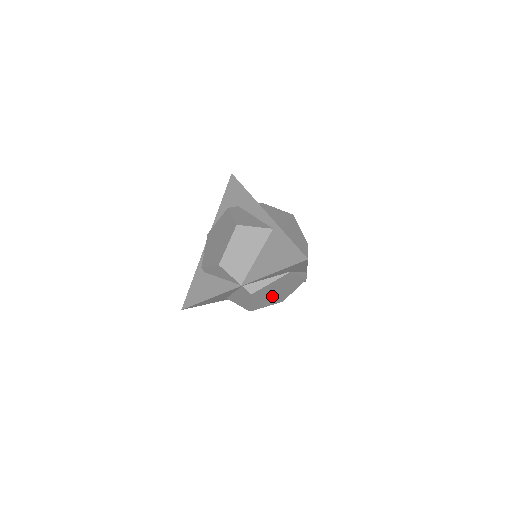
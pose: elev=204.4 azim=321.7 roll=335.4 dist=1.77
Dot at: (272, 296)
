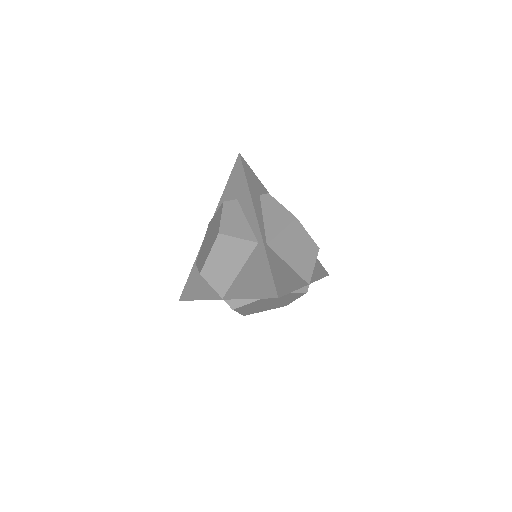
Dot at: (266, 306)
